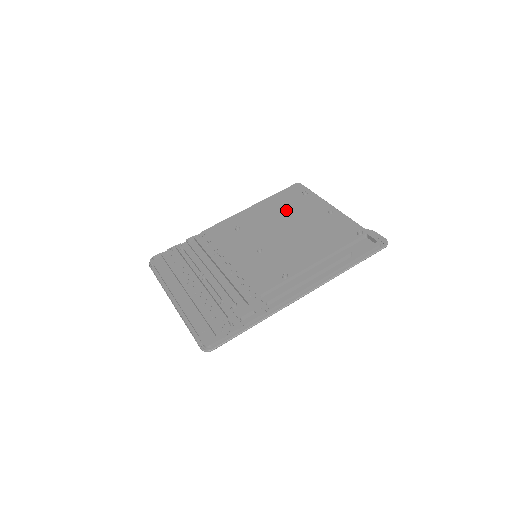
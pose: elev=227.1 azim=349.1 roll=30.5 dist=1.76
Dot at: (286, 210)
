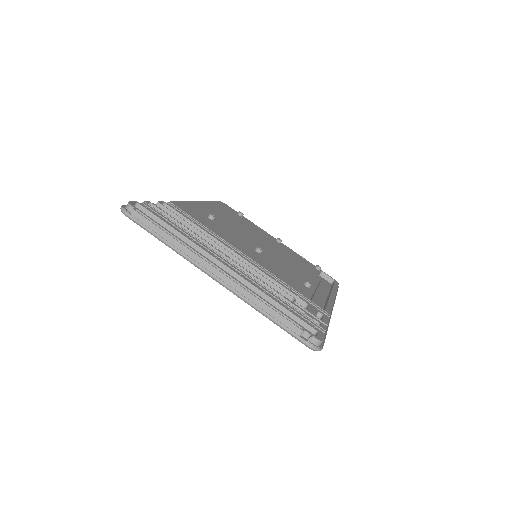
Dot at: (240, 222)
